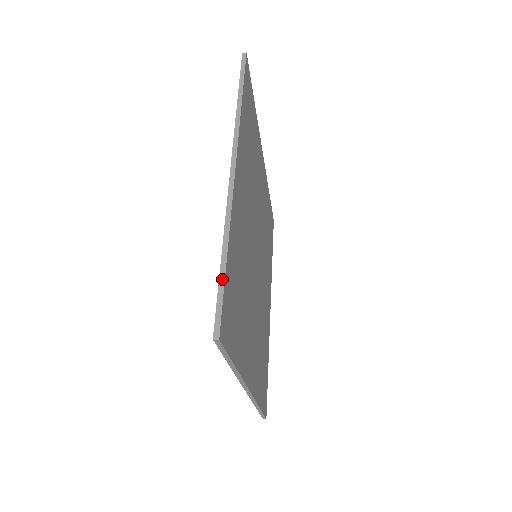
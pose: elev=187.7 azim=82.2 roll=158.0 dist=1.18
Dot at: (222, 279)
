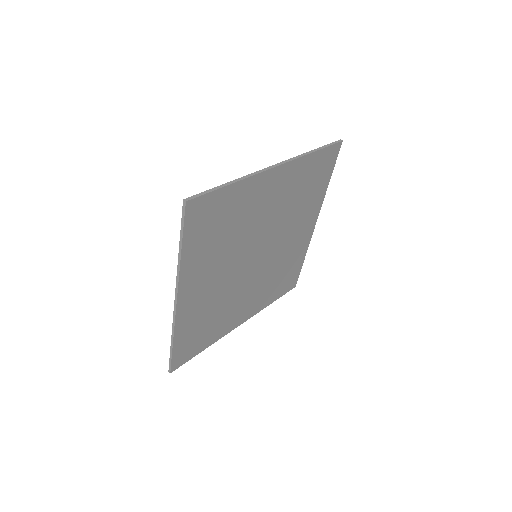
Dot at: (171, 353)
